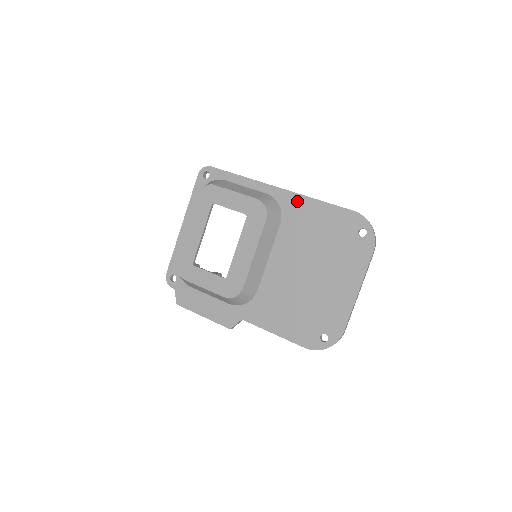
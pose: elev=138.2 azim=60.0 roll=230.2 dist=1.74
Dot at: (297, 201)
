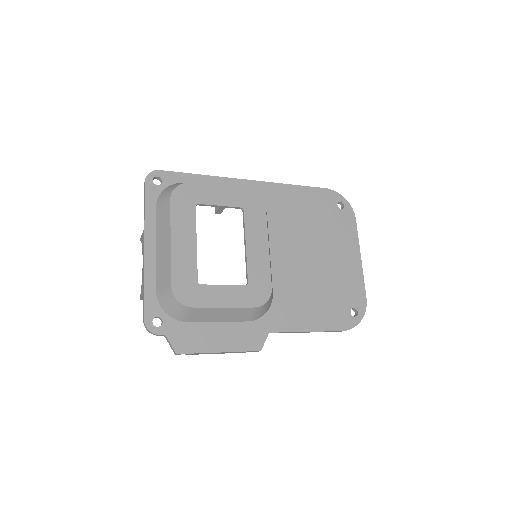
Dot at: (274, 190)
